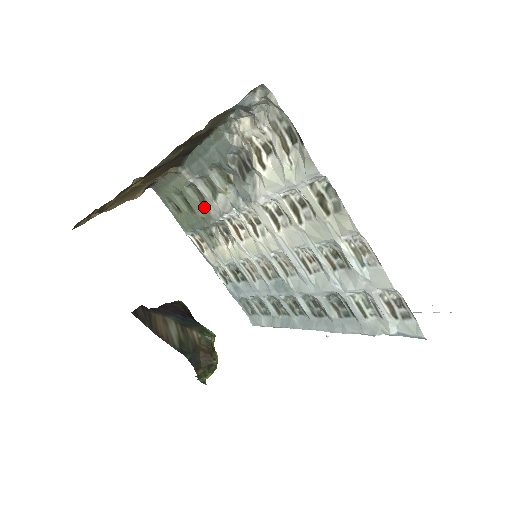
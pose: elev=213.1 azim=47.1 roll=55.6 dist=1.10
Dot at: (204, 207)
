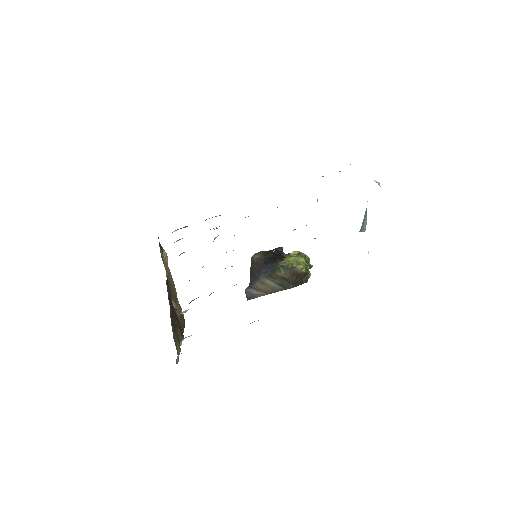
Dot at: occluded
